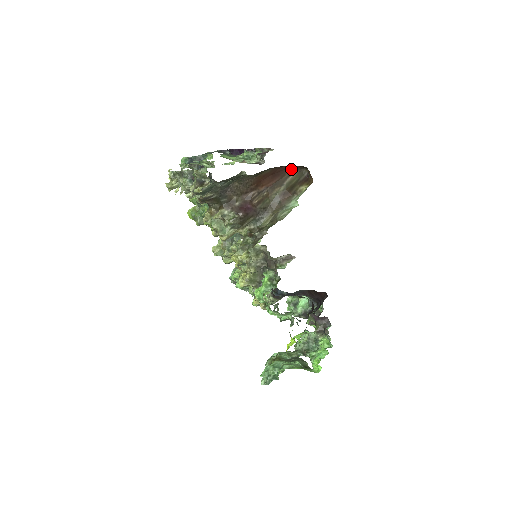
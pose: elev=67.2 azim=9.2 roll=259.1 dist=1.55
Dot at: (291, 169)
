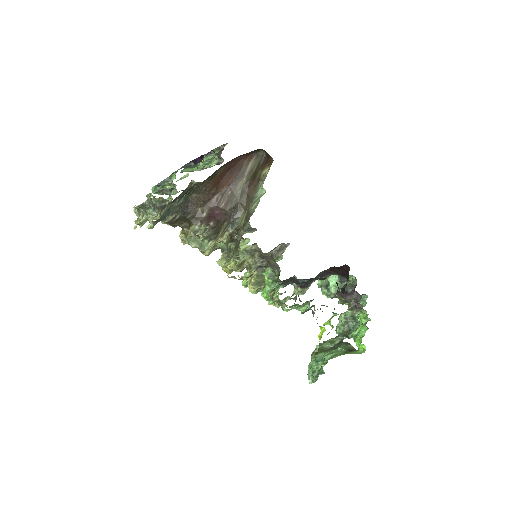
Dot at: (247, 157)
